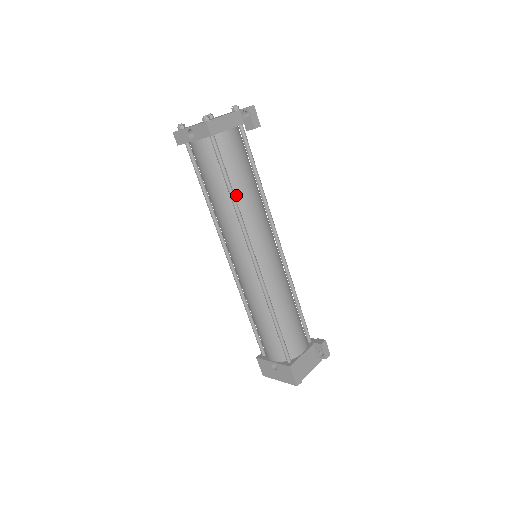
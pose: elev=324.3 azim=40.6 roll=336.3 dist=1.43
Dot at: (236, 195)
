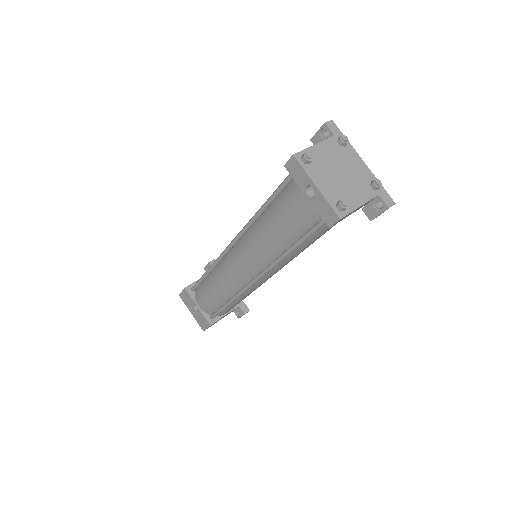
Dot at: occluded
